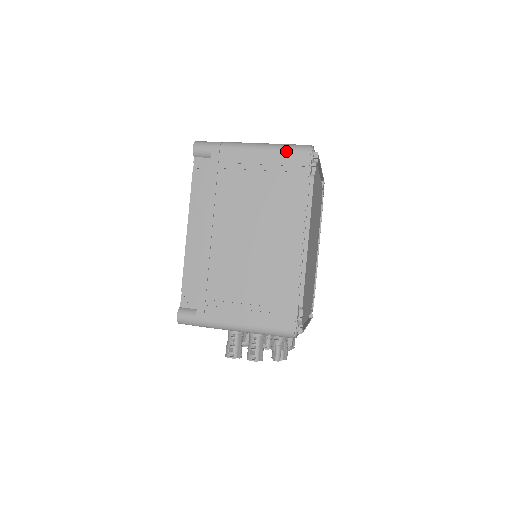
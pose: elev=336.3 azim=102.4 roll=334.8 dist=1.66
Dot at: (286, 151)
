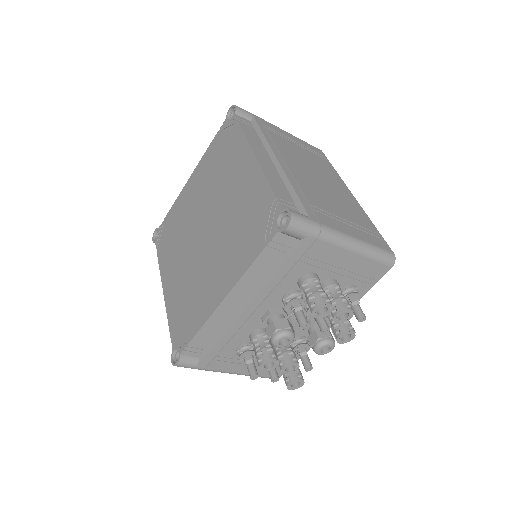
Dot at: (307, 143)
